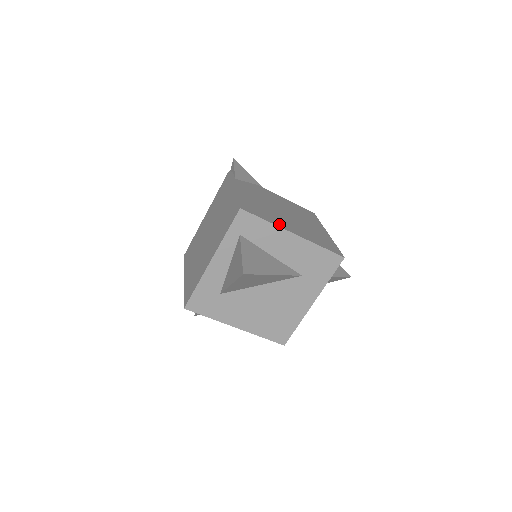
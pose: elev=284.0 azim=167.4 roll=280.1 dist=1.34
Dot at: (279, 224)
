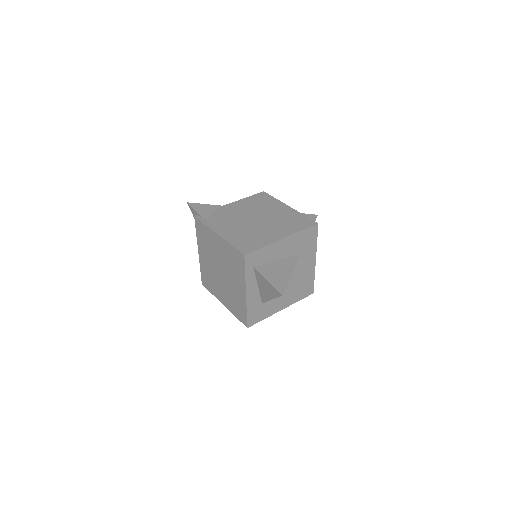
Dot at: (269, 240)
